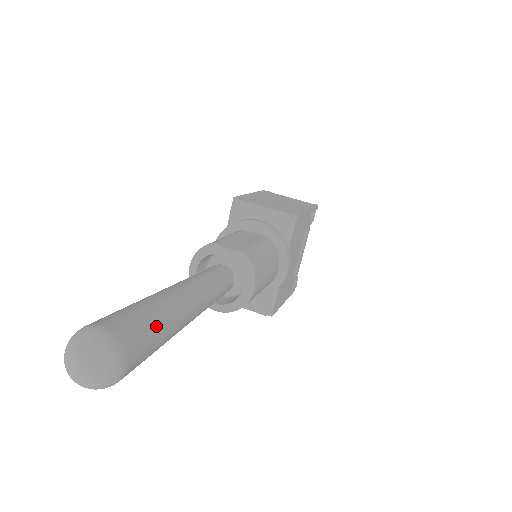
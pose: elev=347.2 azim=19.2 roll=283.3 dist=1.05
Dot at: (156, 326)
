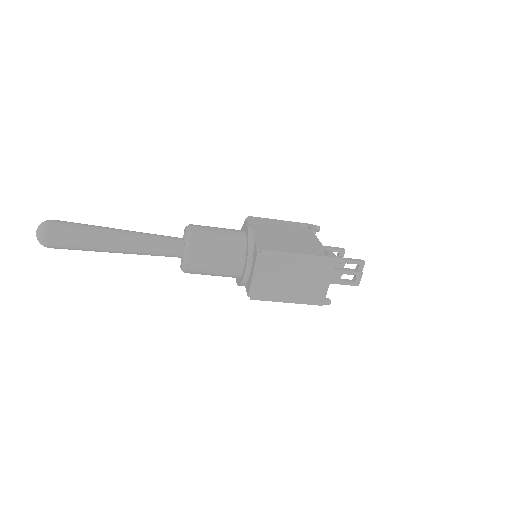
Dot at: (82, 224)
